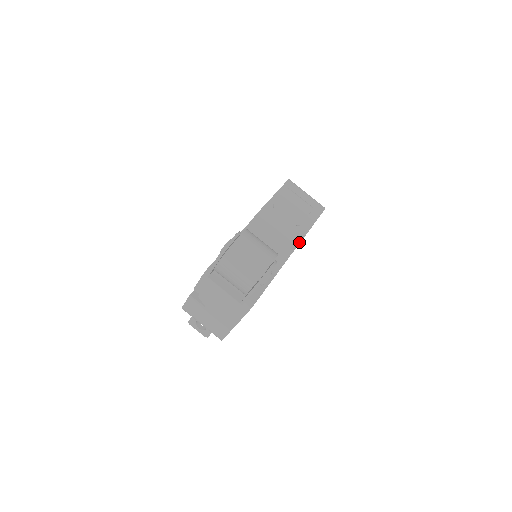
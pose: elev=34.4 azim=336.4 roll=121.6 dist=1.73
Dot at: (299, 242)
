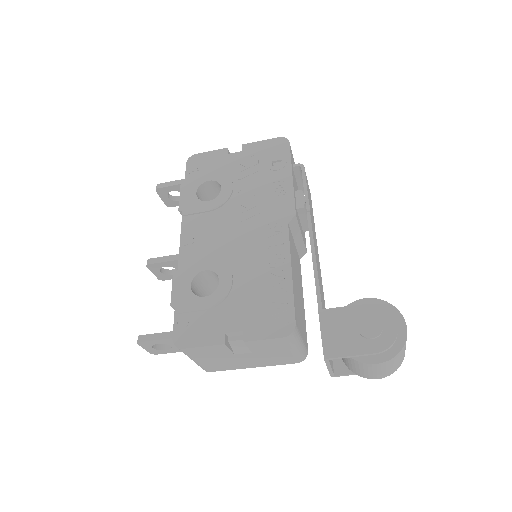
Dot at: occluded
